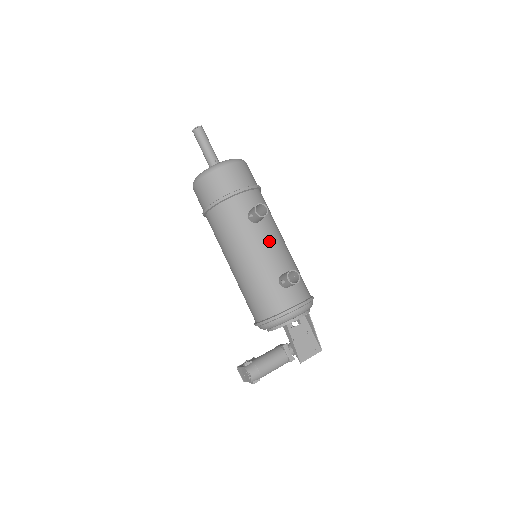
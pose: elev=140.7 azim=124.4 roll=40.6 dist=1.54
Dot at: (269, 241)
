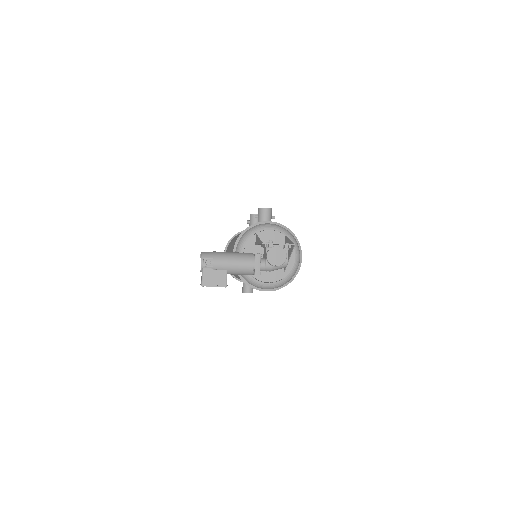
Dot at: occluded
